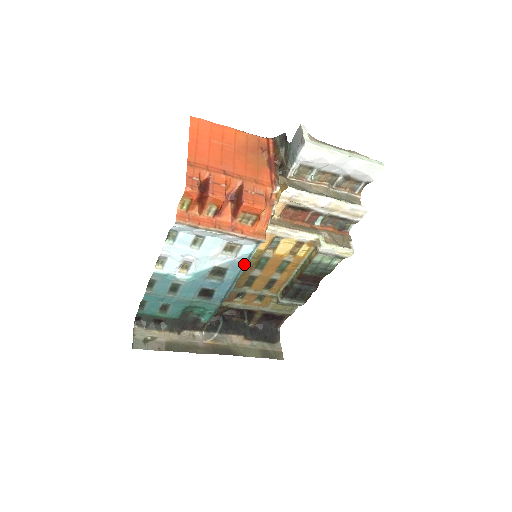
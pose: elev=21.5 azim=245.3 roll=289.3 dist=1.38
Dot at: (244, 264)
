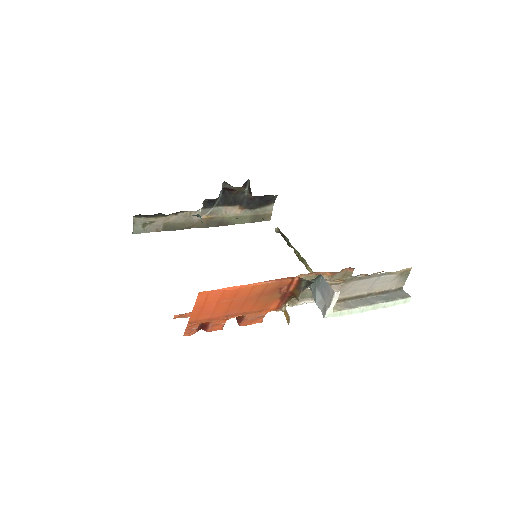
Dot at: occluded
